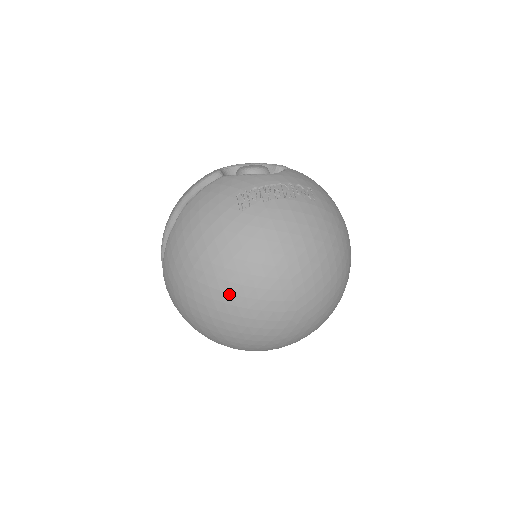
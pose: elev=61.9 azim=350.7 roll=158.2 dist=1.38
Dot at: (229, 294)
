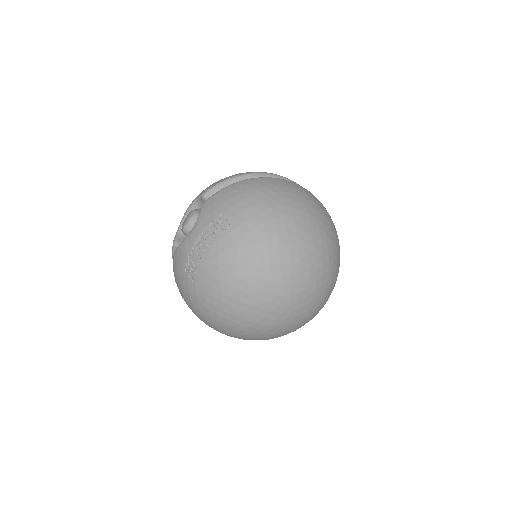
Dot at: (240, 331)
